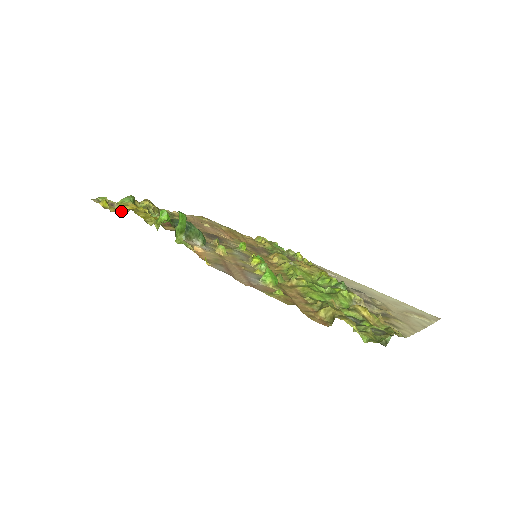
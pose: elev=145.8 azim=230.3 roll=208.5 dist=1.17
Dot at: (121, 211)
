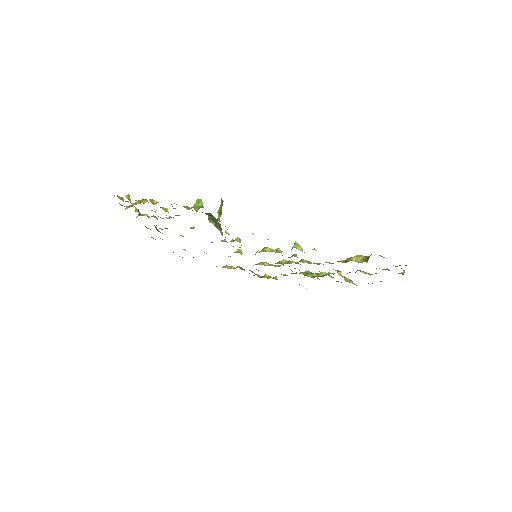
Dot at: (151, 201)
